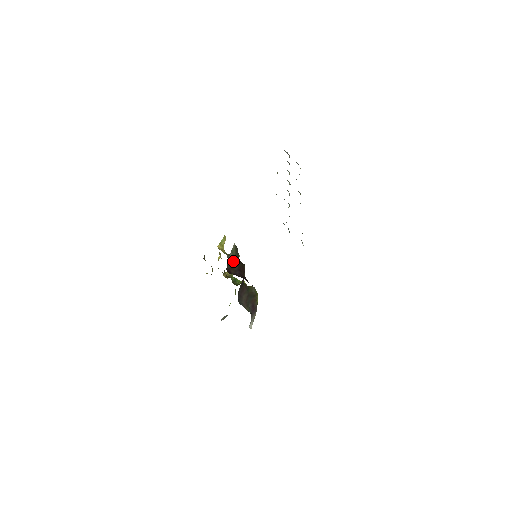
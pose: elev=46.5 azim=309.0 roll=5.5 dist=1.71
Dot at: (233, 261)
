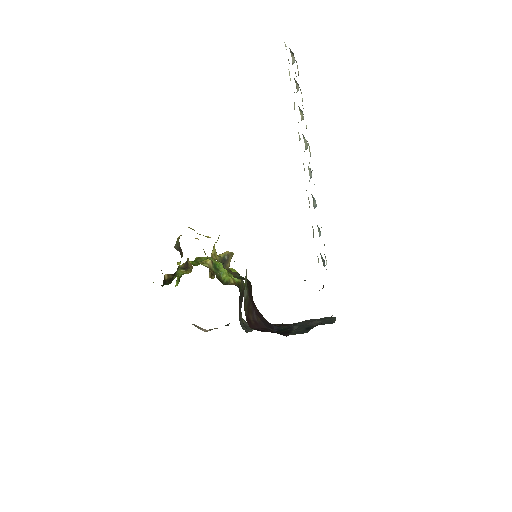
Dot at: (247, 297)
